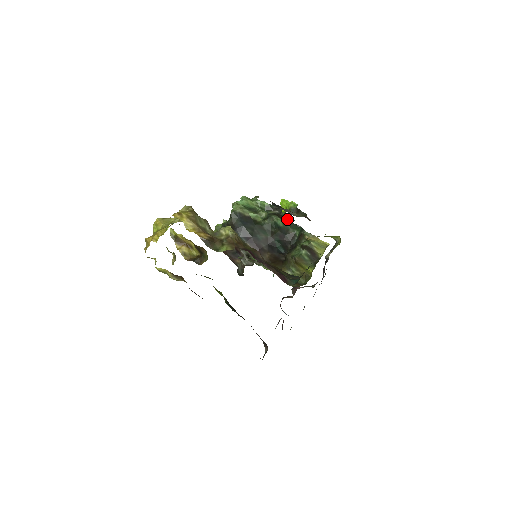
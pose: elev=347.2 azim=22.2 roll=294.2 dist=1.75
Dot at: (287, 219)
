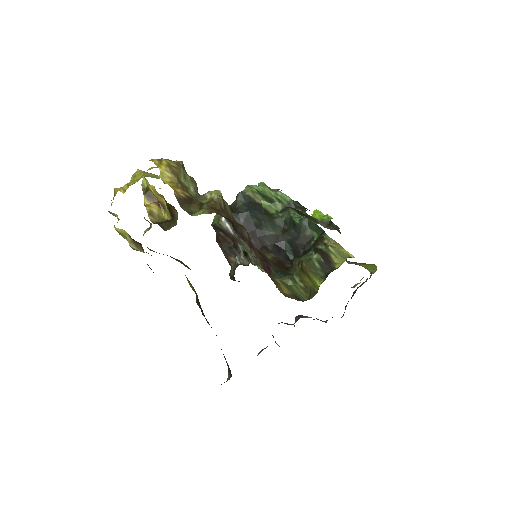
Dot at: (308, 219)
